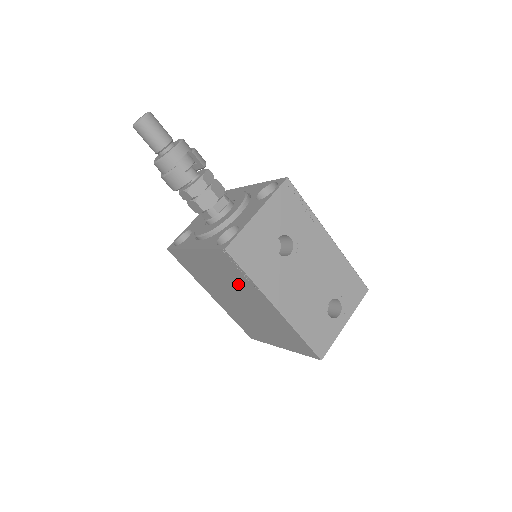
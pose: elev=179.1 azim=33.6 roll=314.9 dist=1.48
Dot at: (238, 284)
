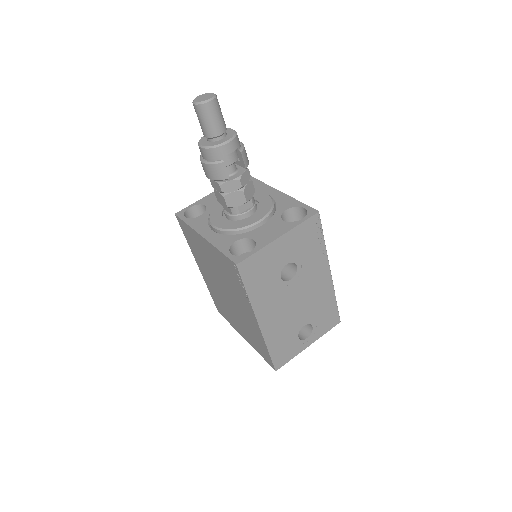
Dot at: (232, 286)
